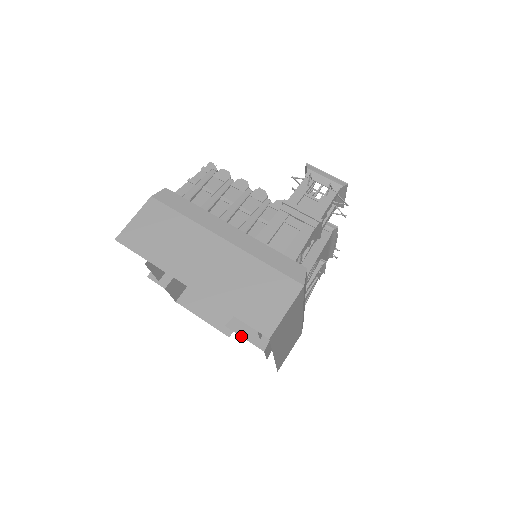
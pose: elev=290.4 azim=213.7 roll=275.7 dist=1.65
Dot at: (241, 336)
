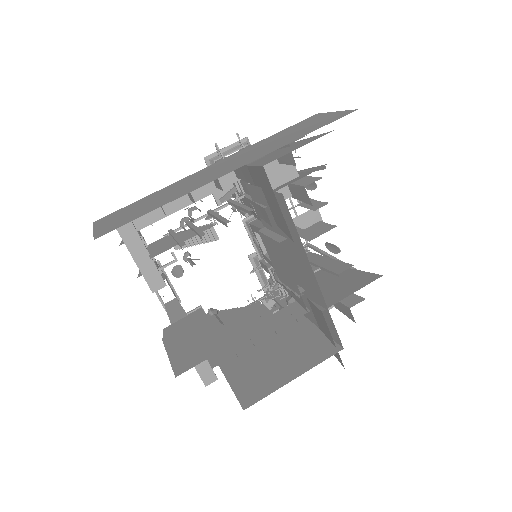
Dot at: (347, 296)
